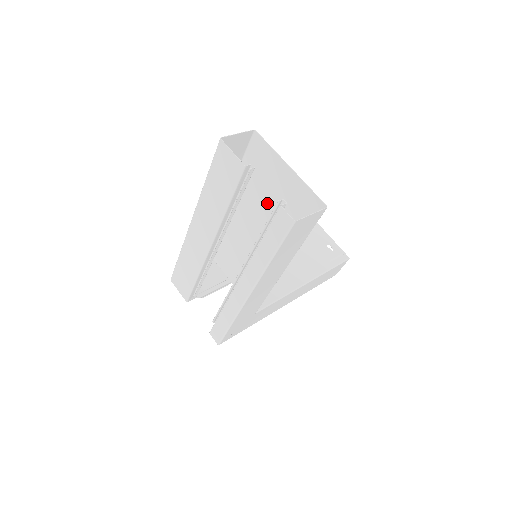
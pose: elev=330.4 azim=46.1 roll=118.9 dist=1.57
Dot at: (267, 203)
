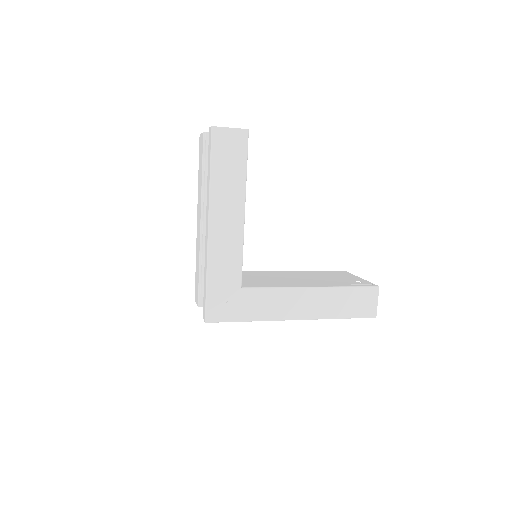
Dot at: occluded
